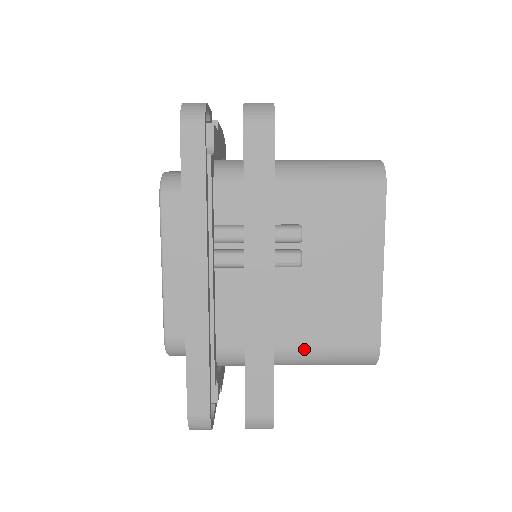
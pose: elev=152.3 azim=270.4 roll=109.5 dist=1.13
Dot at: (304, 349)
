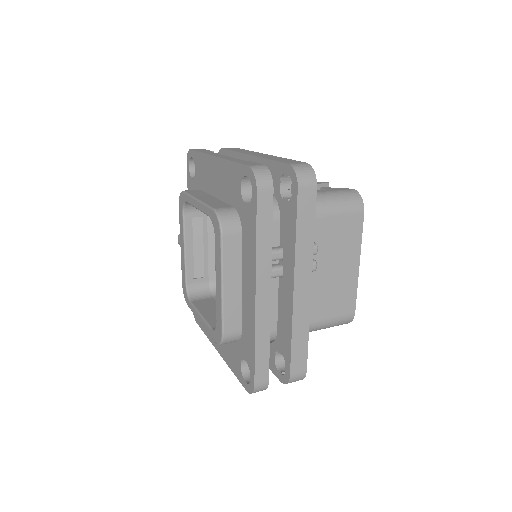
Dot at: (312, 323)
